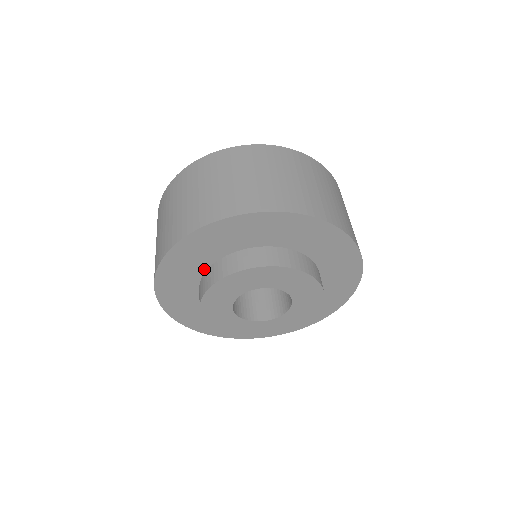
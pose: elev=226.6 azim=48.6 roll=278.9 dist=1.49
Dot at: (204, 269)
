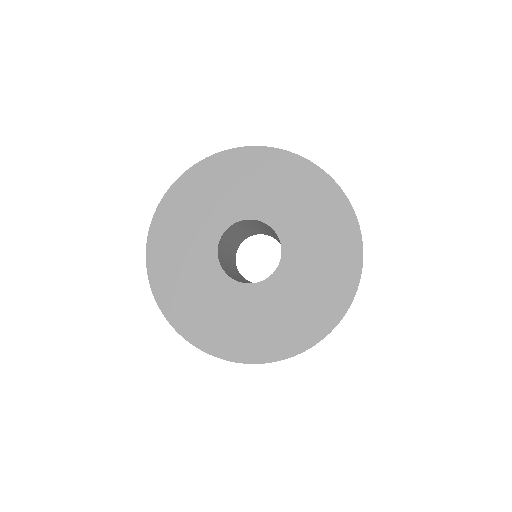
Dot at: occluded
